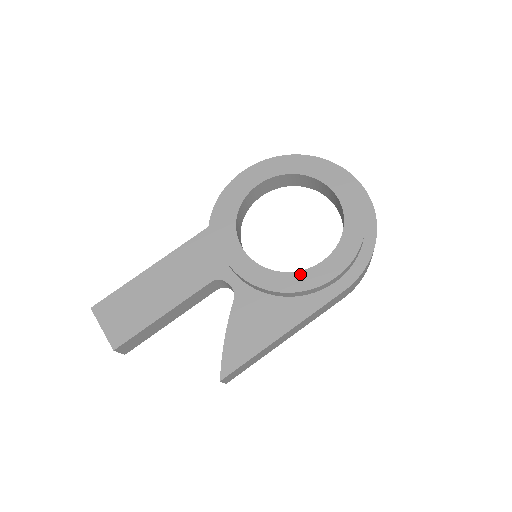
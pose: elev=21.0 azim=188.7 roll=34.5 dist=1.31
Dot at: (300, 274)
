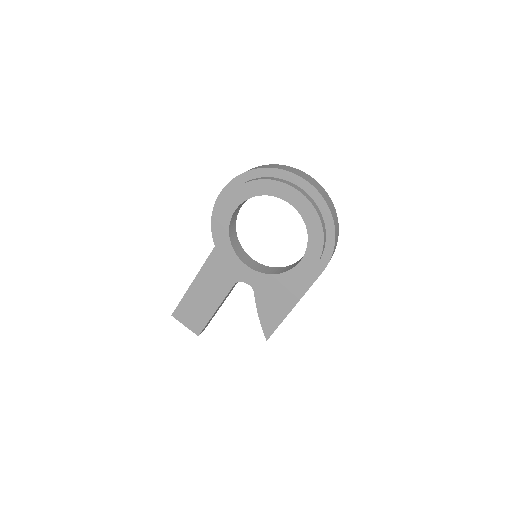
Dot at: (289, 273)
